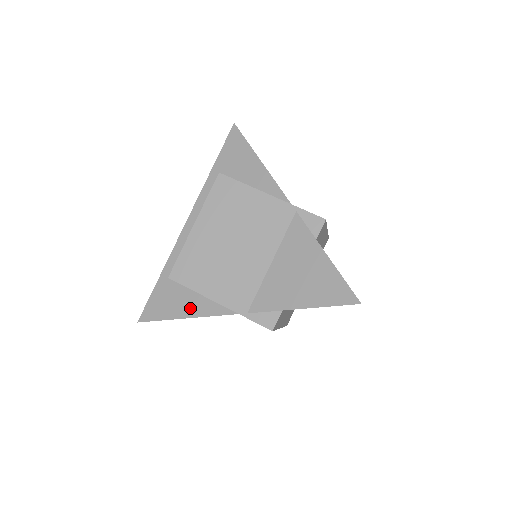
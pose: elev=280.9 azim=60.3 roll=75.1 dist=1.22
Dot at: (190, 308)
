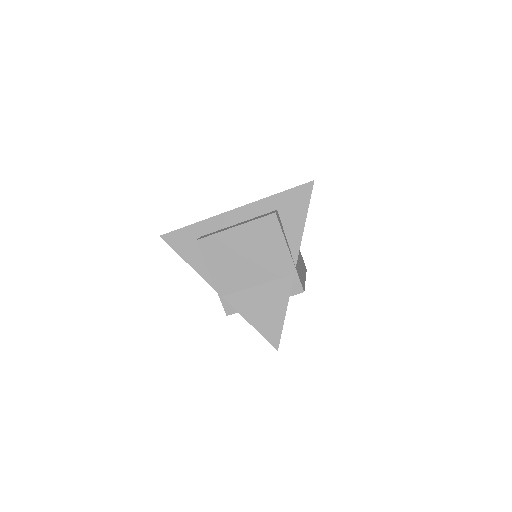
Dot at: (195, 261)
